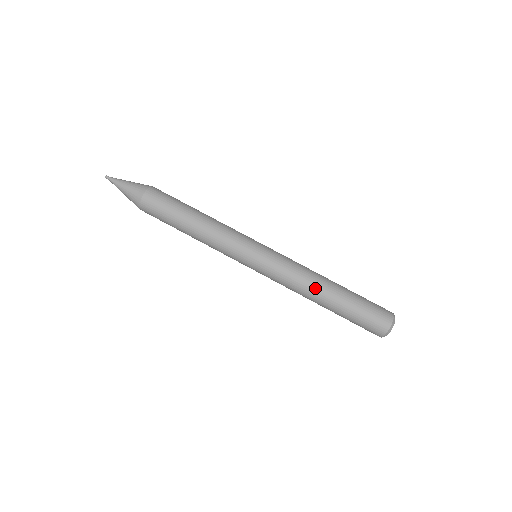
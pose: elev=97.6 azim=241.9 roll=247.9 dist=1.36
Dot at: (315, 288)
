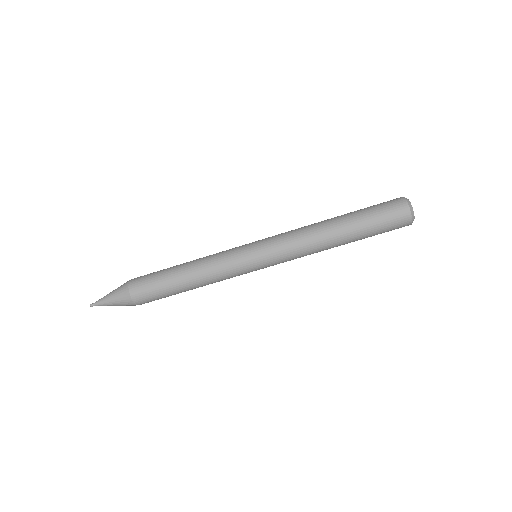
Dot at: occluded
